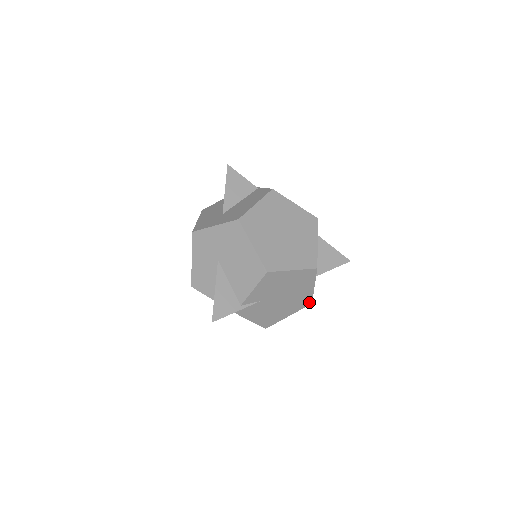
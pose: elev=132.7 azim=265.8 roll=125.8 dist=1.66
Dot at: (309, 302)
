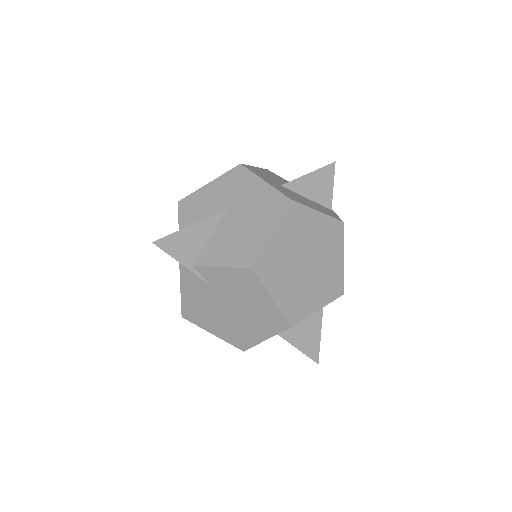
Dot at: (243, 347)
